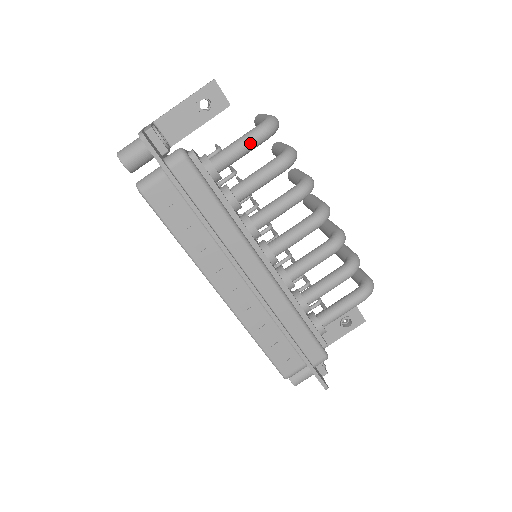
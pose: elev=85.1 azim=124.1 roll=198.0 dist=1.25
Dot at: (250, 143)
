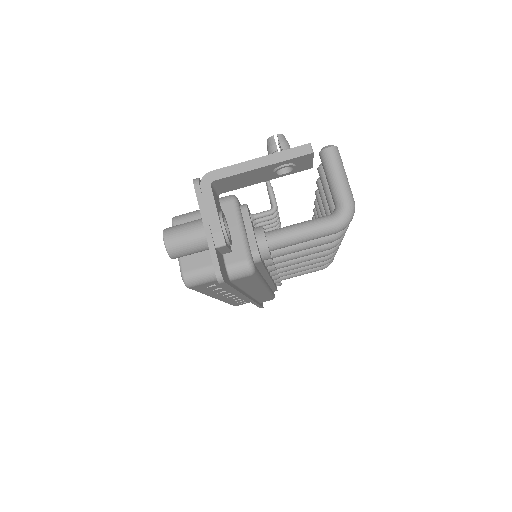
Dot at: occluded
